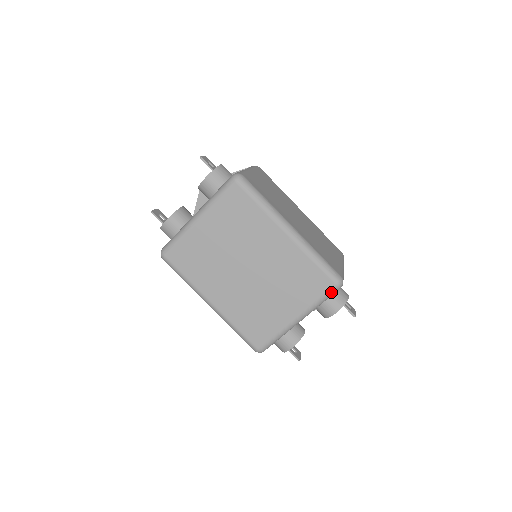
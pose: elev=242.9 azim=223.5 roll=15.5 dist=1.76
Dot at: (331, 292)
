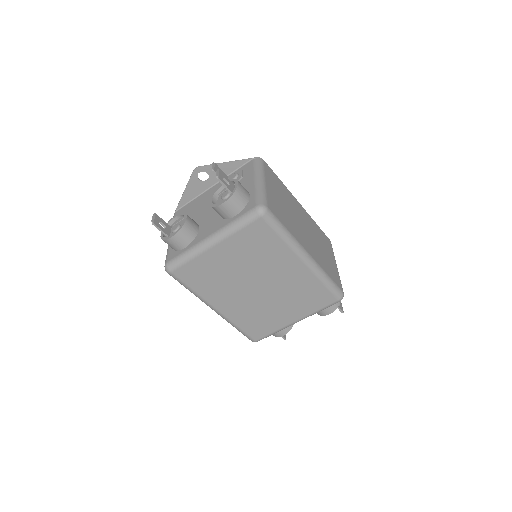
Dot at: occluded
